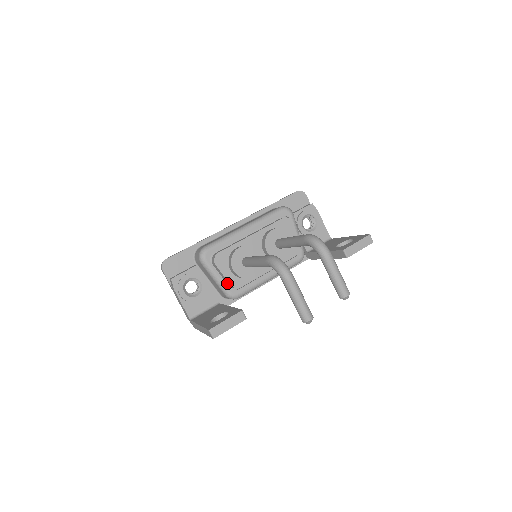
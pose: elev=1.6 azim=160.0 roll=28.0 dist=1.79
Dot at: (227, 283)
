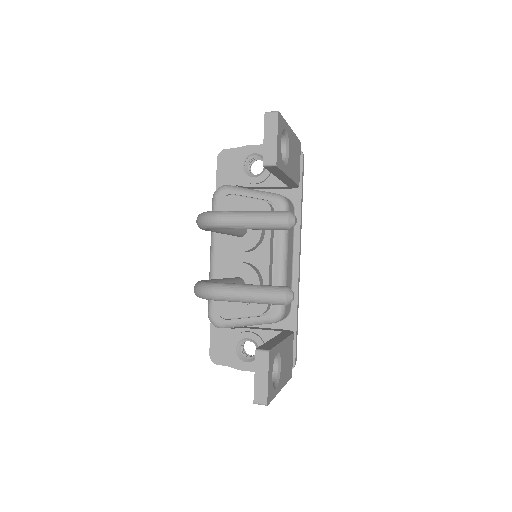
Dot at: (258, 315)
